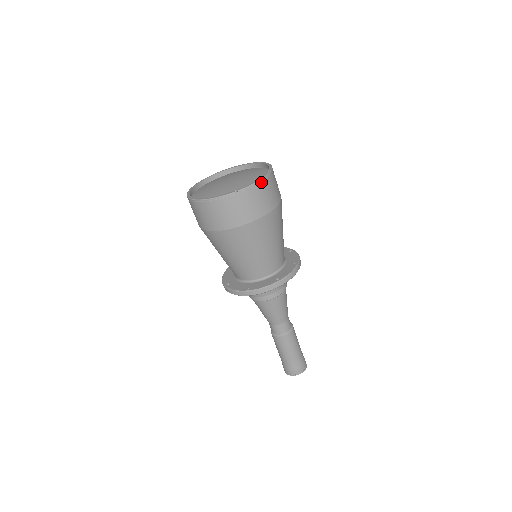
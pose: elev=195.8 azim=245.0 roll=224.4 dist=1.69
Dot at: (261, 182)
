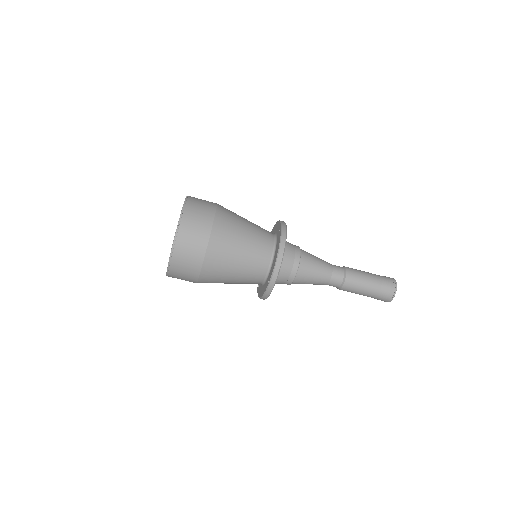
Dot at: (175, 246)
